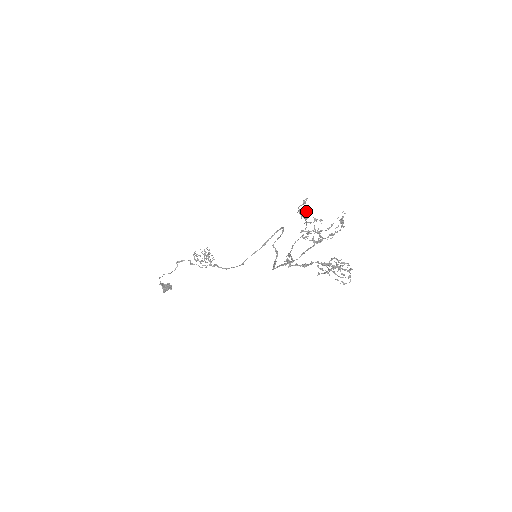
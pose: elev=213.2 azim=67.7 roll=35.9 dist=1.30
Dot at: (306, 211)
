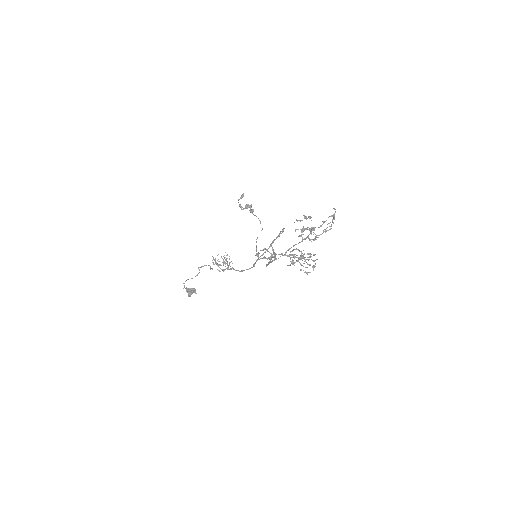
Dot at: (248, 205)
